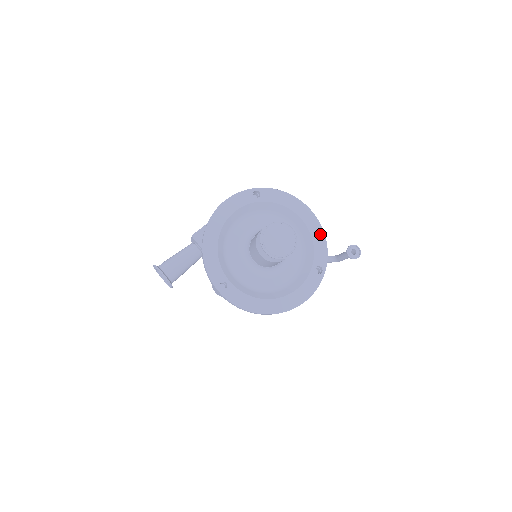
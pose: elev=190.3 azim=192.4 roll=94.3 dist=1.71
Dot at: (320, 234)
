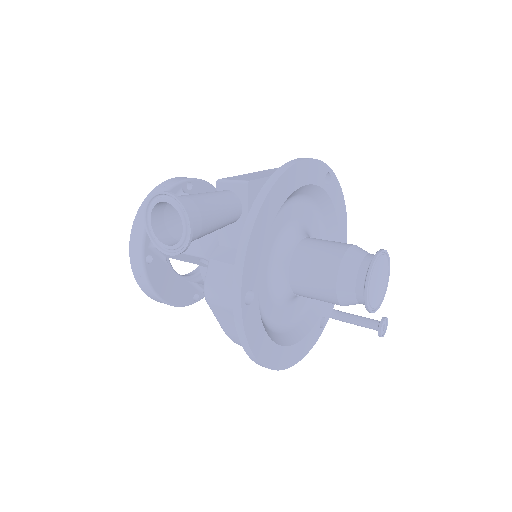
Dot at: occluded
